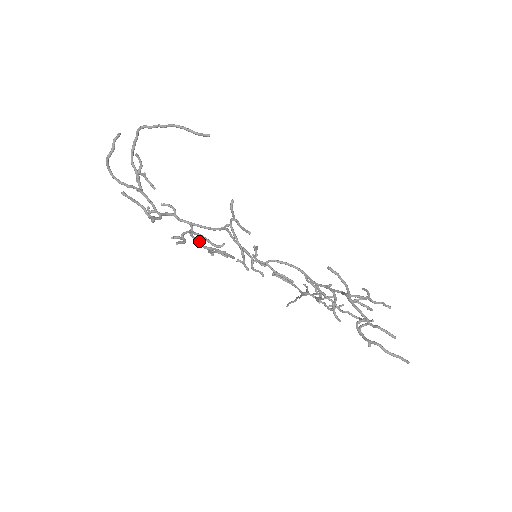
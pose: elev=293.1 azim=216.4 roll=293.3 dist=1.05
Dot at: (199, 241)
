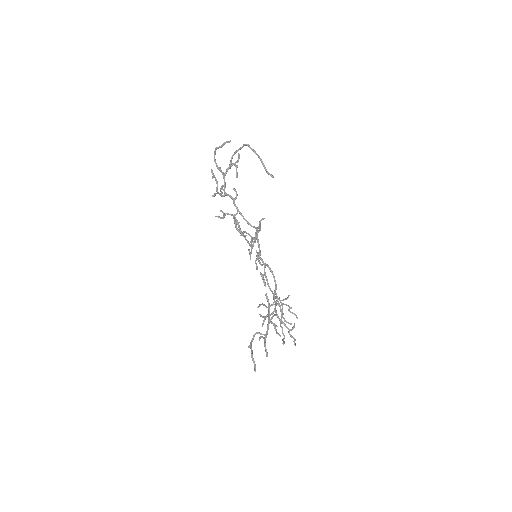
Dot at: (236, 223)
